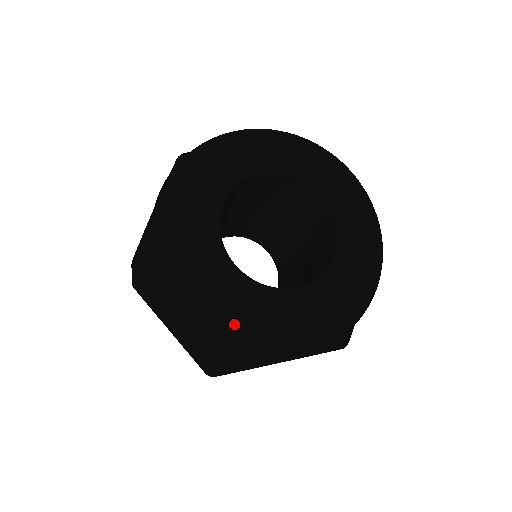
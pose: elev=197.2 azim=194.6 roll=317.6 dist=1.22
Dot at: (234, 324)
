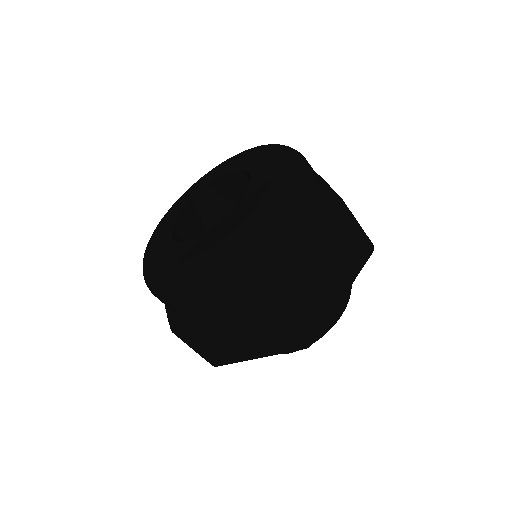
Dot at: (150, 271)
